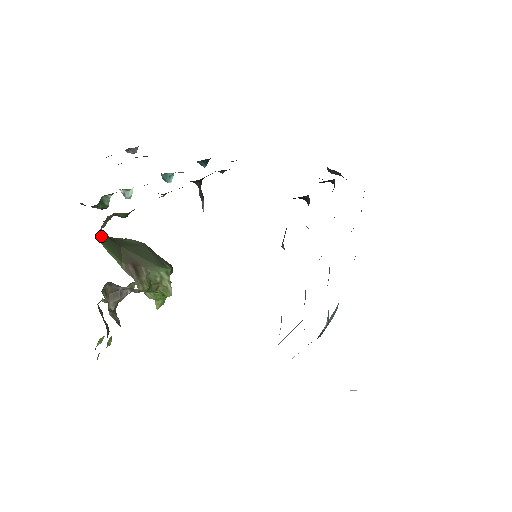
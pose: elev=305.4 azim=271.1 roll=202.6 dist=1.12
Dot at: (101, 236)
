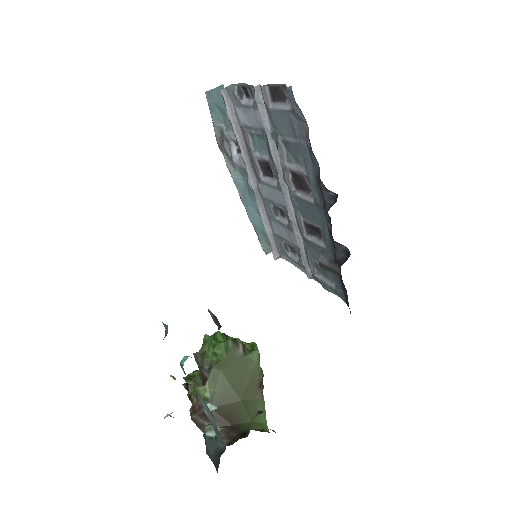
Dot at: (263, 428)
